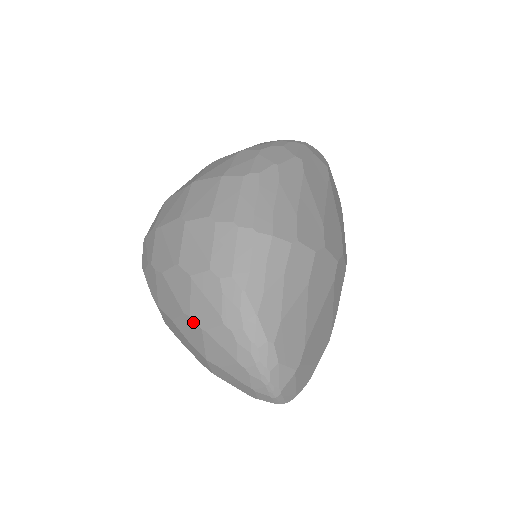
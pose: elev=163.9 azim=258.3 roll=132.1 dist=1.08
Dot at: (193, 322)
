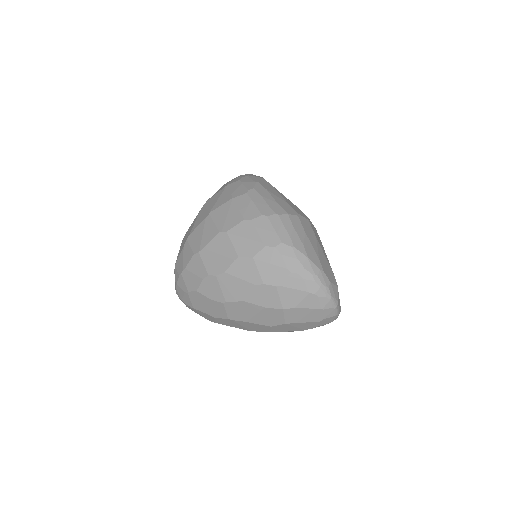
Dot at: (267, 286)
